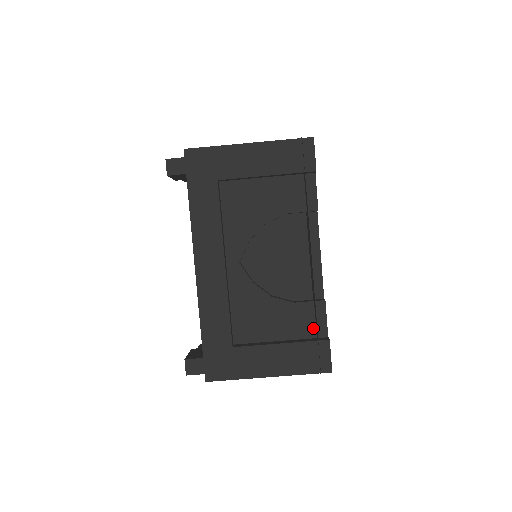
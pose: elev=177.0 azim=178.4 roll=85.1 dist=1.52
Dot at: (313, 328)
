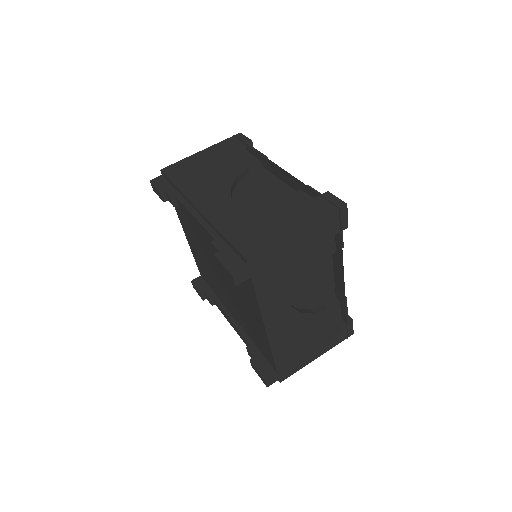
Dot at: (339, 315)
